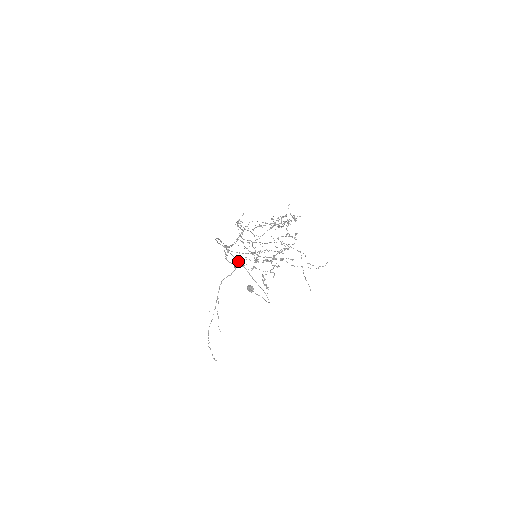
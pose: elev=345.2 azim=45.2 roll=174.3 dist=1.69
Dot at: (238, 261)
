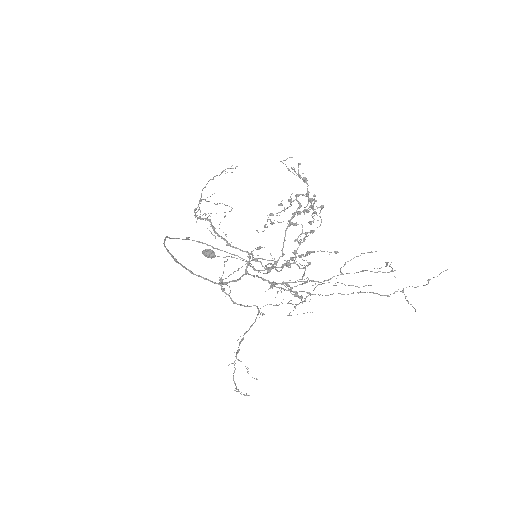
Dot at: occluded
